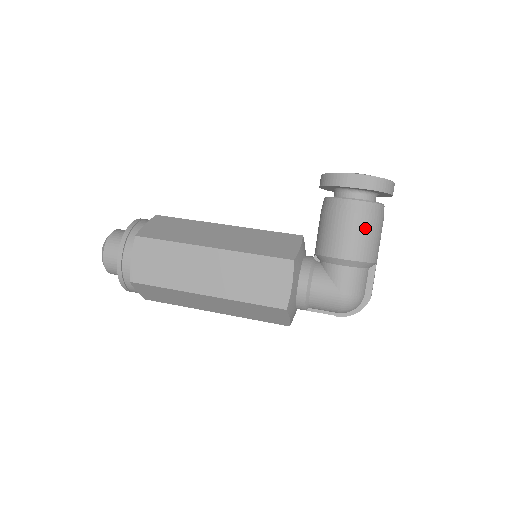
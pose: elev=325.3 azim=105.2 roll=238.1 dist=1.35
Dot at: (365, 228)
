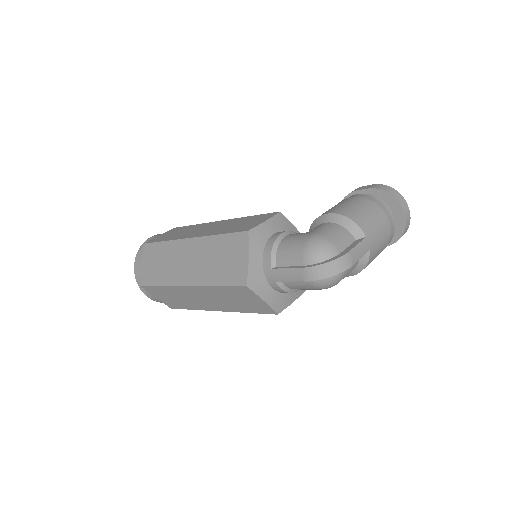
Dot at: (360, 203)
